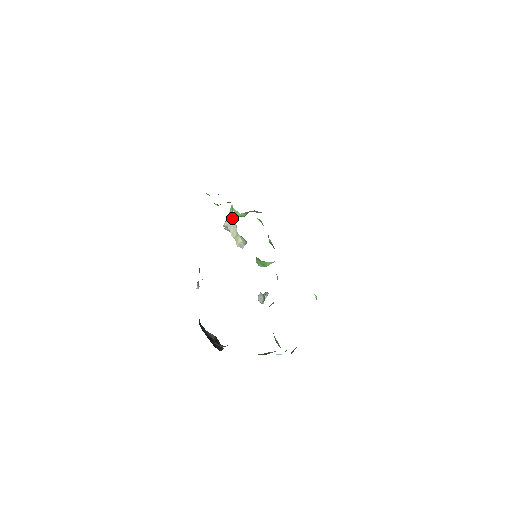
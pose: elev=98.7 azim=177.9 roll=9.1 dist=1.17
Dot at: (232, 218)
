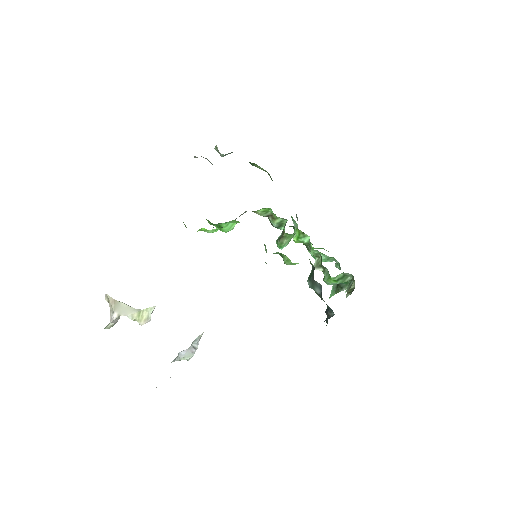
Dot at: (119, 303)
